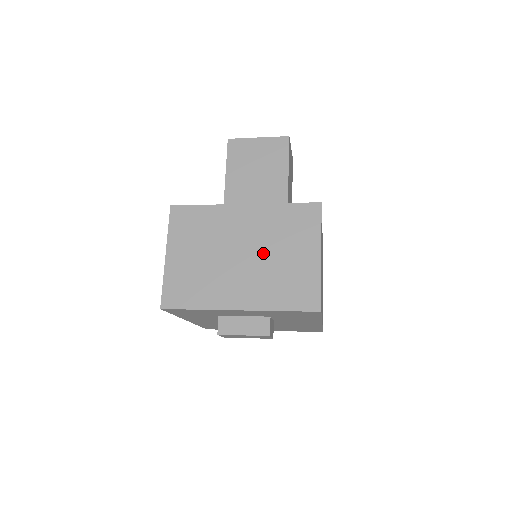
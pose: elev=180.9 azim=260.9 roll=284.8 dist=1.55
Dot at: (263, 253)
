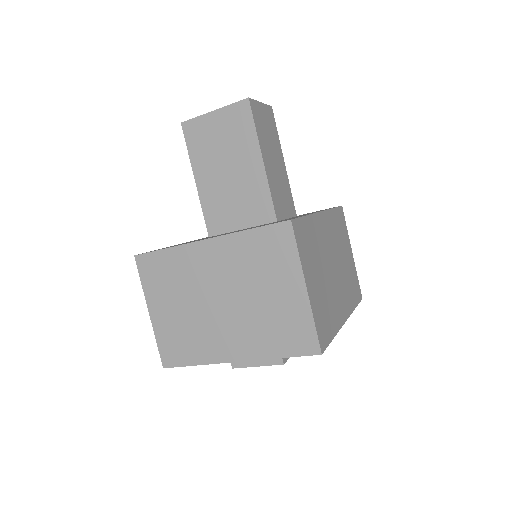
Dot at: (242, 295)
